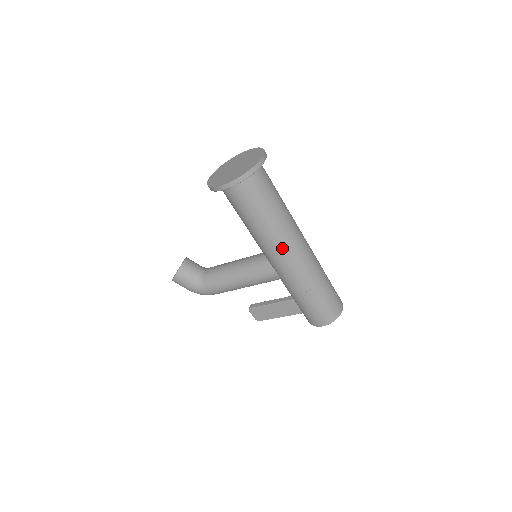
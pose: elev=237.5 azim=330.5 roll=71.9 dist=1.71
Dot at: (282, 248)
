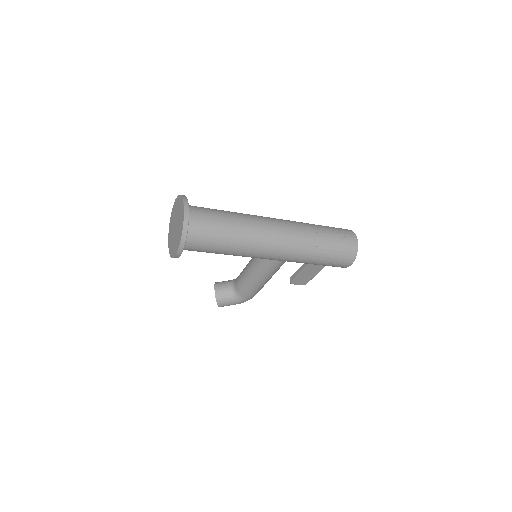
Dot at: (263, 249)
